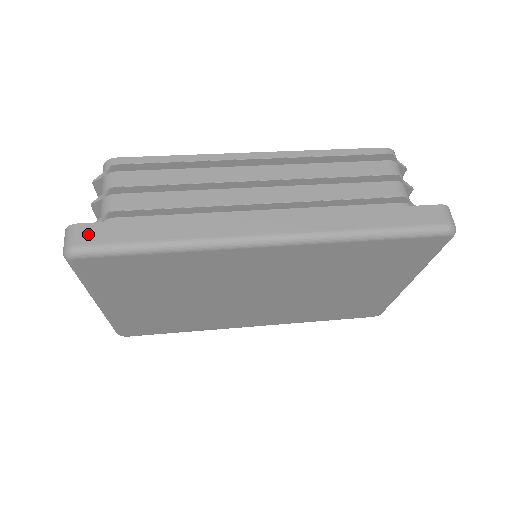
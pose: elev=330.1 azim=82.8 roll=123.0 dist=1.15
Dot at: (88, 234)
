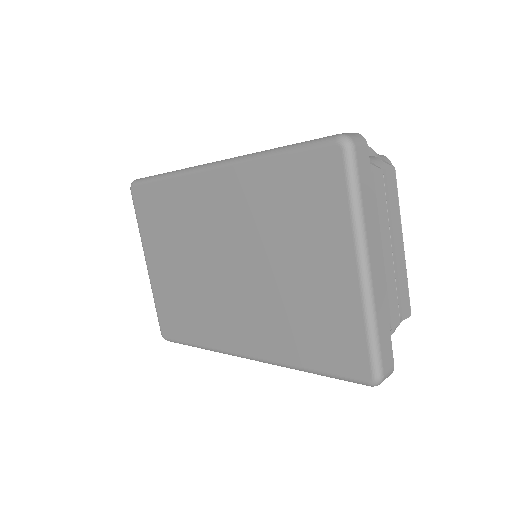
Dot at: occluded
